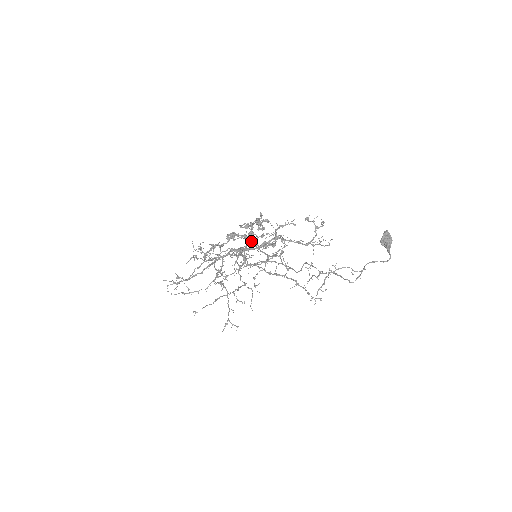
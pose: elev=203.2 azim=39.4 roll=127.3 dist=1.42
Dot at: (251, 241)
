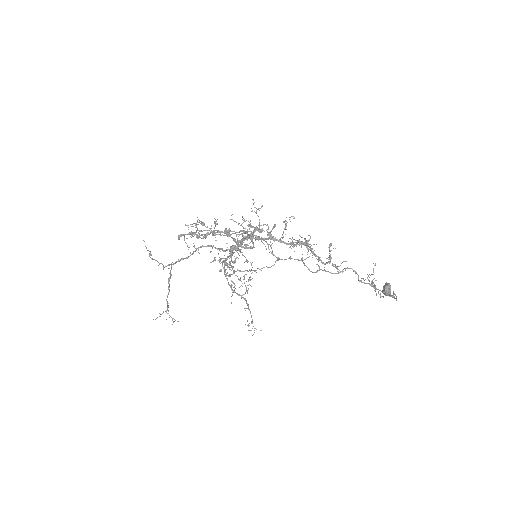
Dot at: occluded
